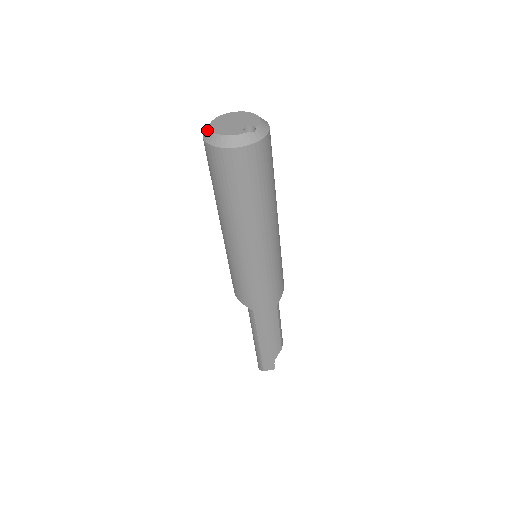
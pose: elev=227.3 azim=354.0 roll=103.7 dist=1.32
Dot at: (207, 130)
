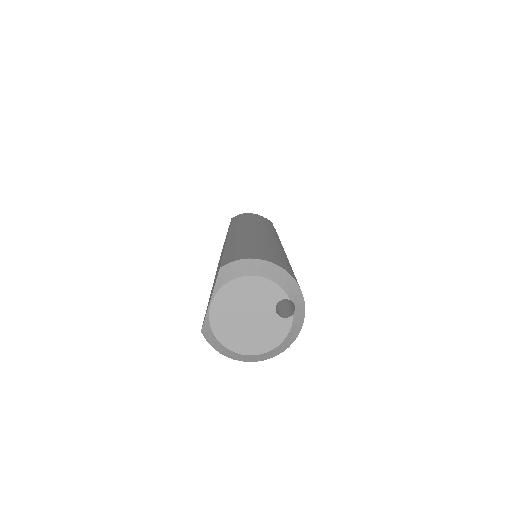
Dot at: (235, 356)
